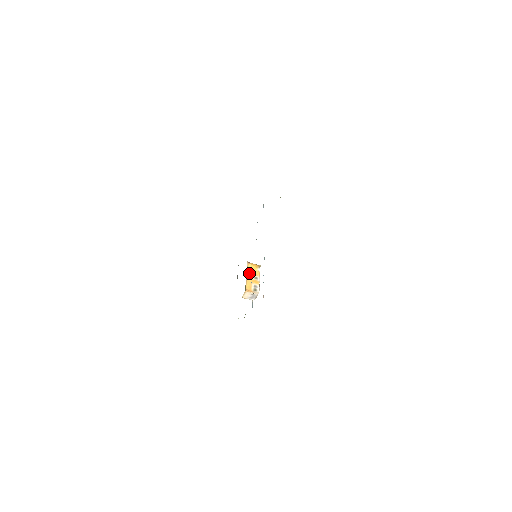
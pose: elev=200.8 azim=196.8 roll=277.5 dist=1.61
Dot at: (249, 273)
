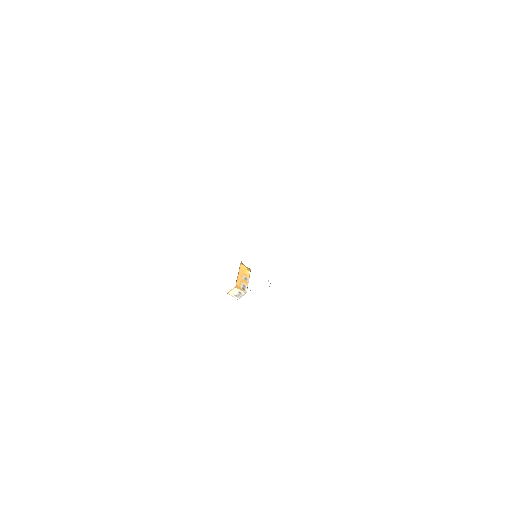
Dot at: (240, 272)
